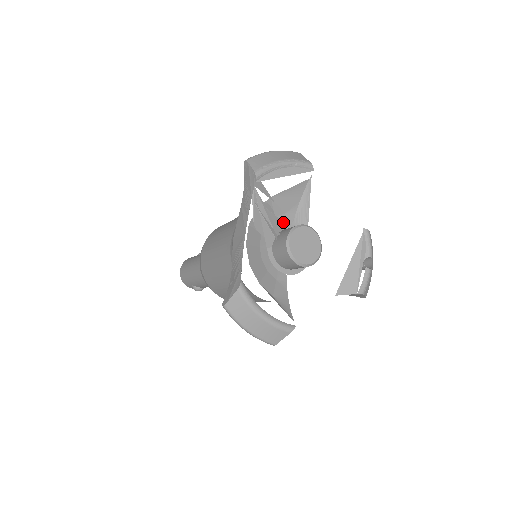
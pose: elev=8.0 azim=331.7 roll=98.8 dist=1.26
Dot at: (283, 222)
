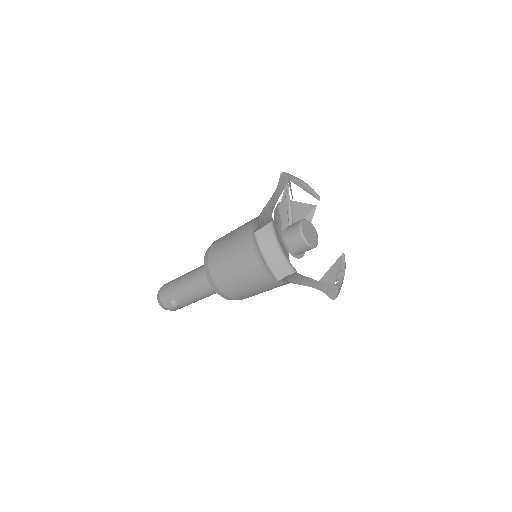
Dot at: (293, 223)
